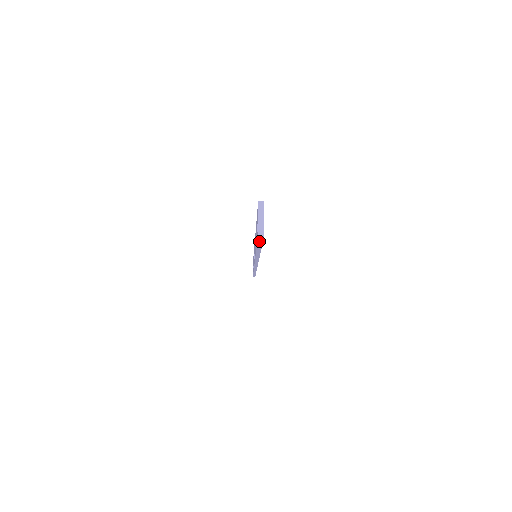
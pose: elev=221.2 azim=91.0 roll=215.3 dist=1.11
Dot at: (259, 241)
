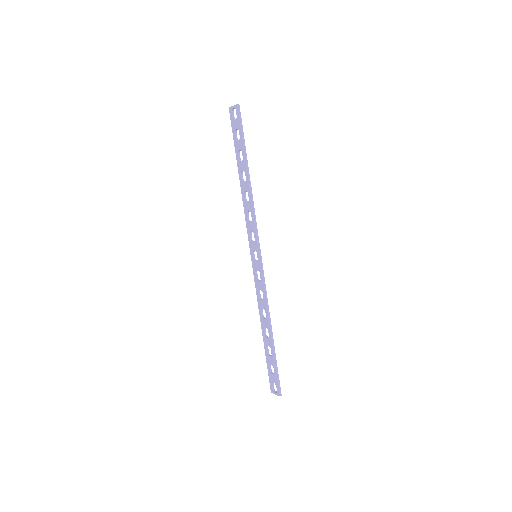
Dot at: (270, 381)
